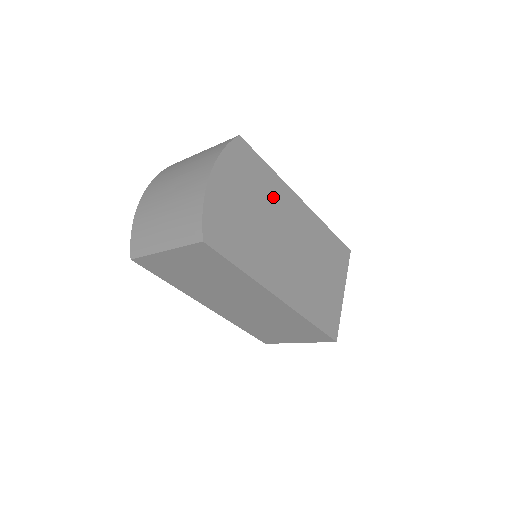
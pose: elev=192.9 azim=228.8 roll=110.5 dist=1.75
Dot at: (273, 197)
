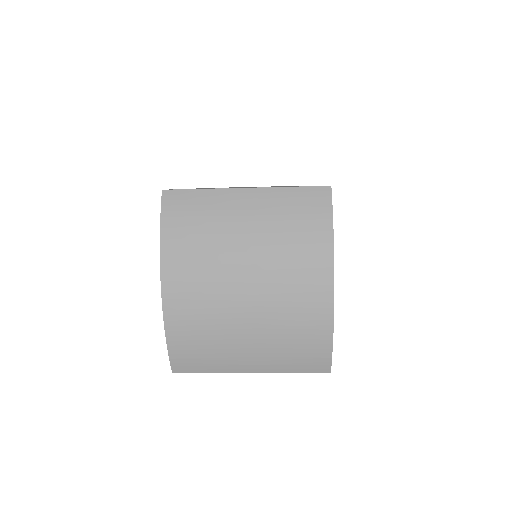
Dot at: occluded
